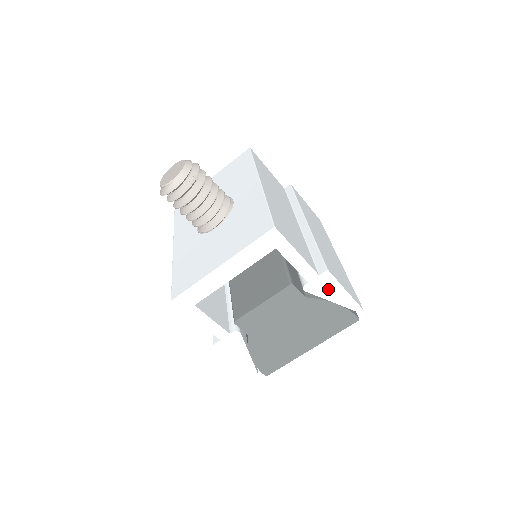
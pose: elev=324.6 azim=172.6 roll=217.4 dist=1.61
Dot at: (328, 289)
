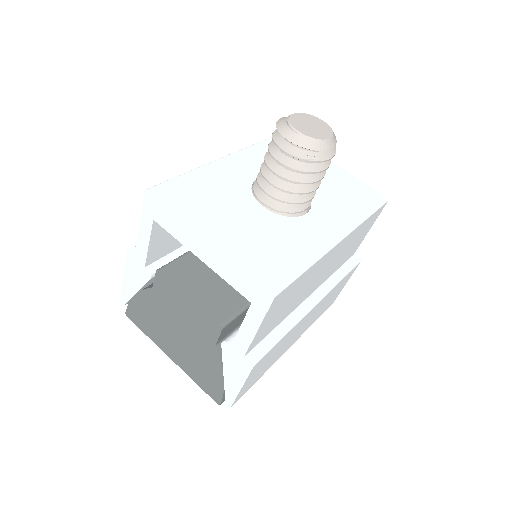
Dot at: (234, 369)
